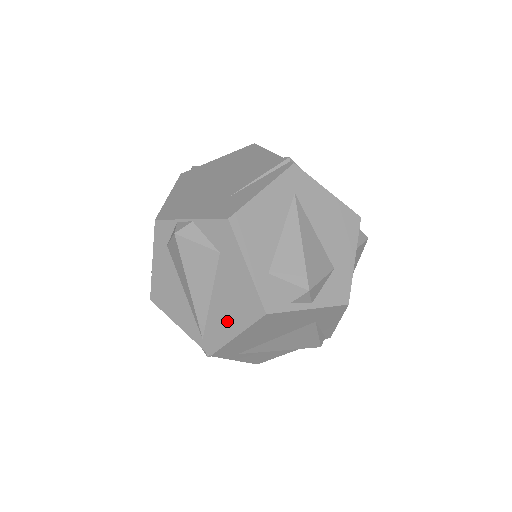
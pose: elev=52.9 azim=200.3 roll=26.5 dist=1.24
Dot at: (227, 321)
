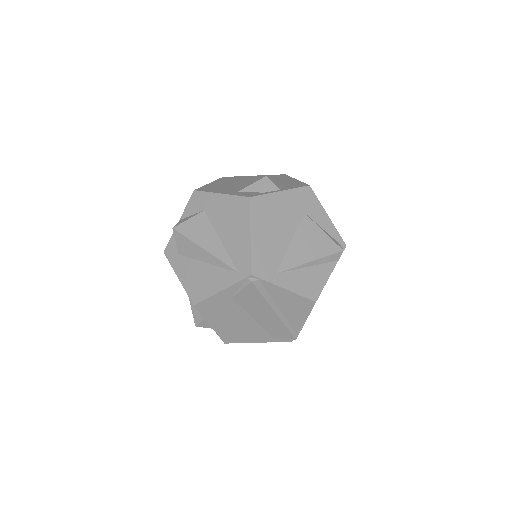
Dot at: (238, 236)
